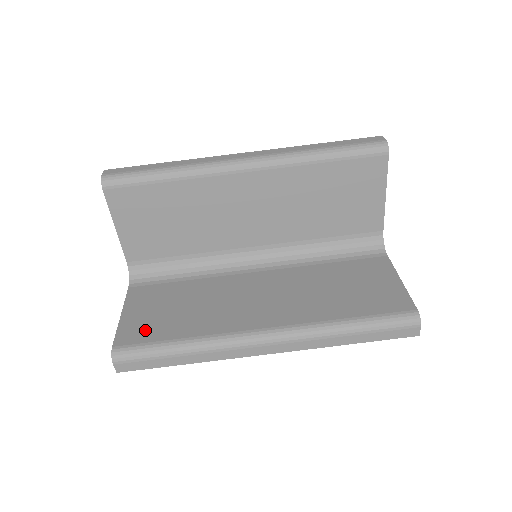
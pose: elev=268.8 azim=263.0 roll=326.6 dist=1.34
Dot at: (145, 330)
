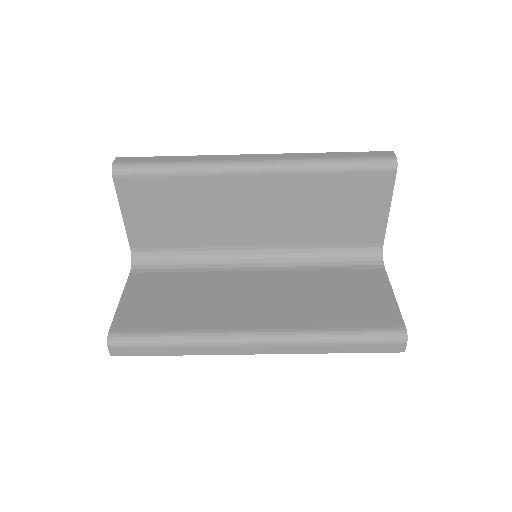
Dot at: (142, 318)
